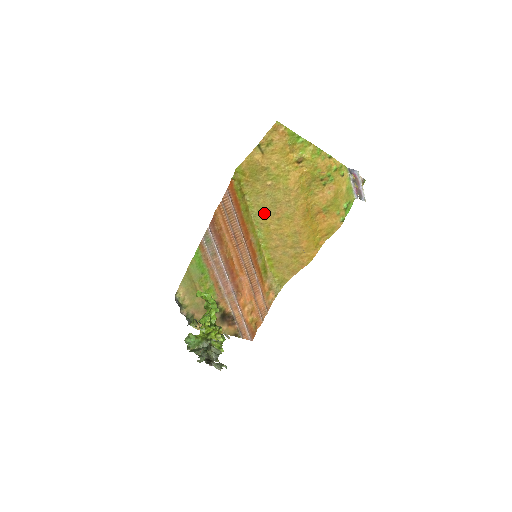
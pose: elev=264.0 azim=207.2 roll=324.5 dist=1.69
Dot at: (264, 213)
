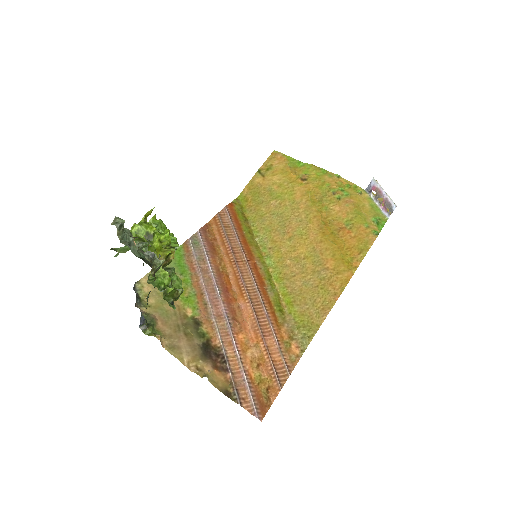
Dot at: (272, 236)
